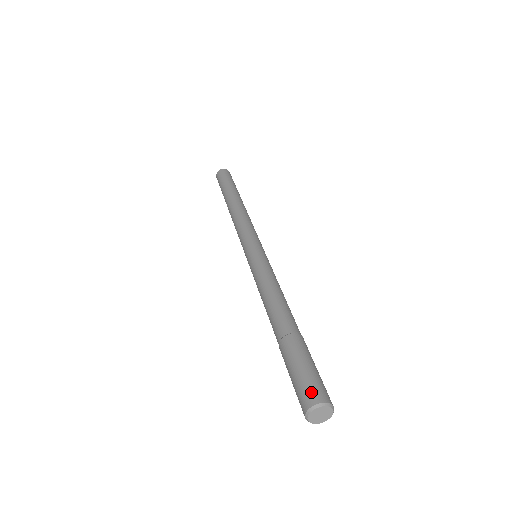
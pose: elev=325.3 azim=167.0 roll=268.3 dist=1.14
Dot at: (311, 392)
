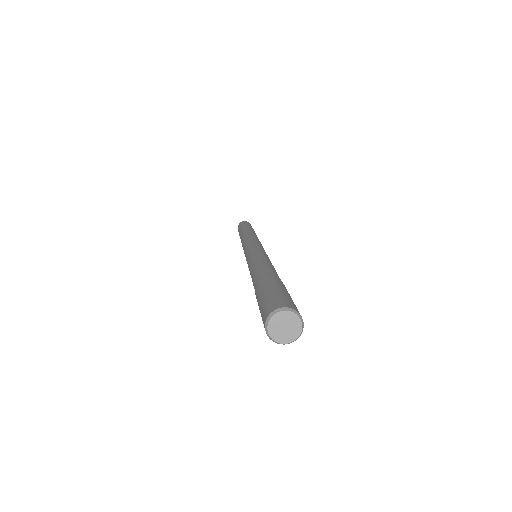
Dot at: (289, 302)
